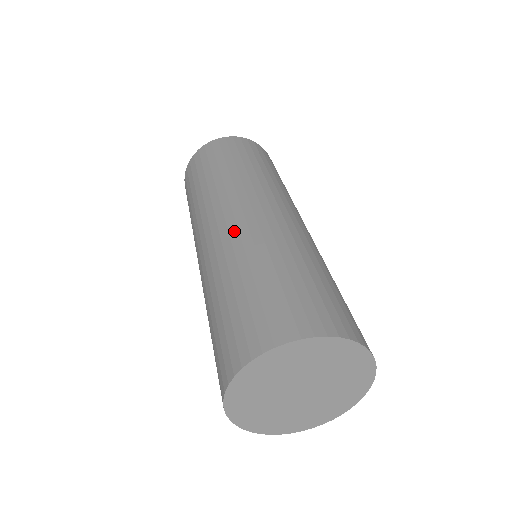
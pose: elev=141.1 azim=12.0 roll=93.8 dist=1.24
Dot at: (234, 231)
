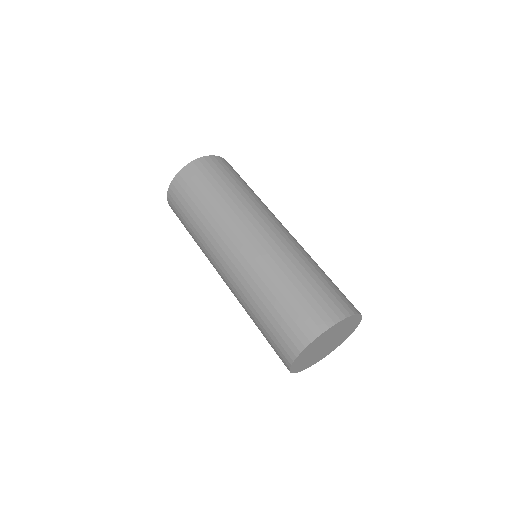
Dot at: (240, 268)
